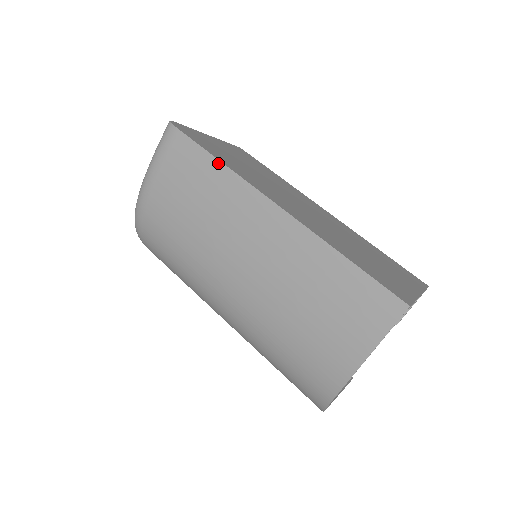
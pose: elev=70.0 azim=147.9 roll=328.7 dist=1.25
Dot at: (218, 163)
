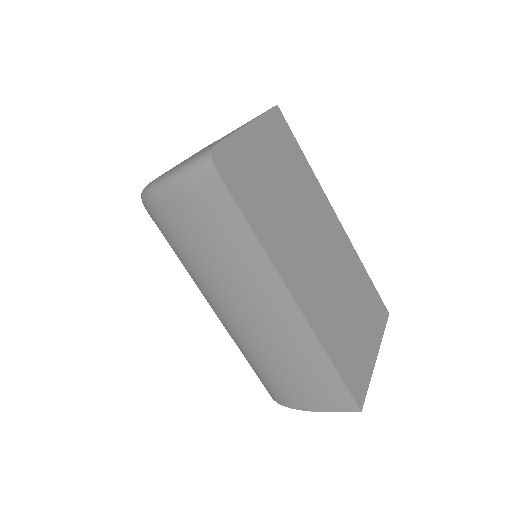
Dot at: (252, 235)
